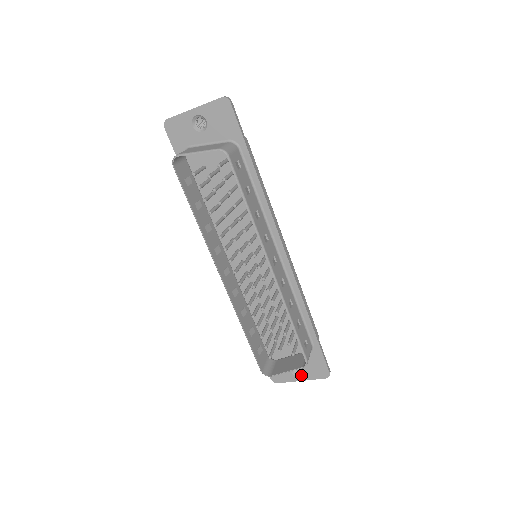
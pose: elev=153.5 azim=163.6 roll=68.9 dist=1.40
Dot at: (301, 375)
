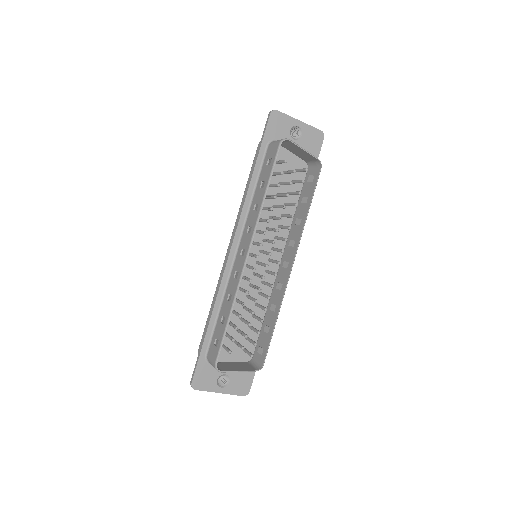
Dot at: (224, 386)
